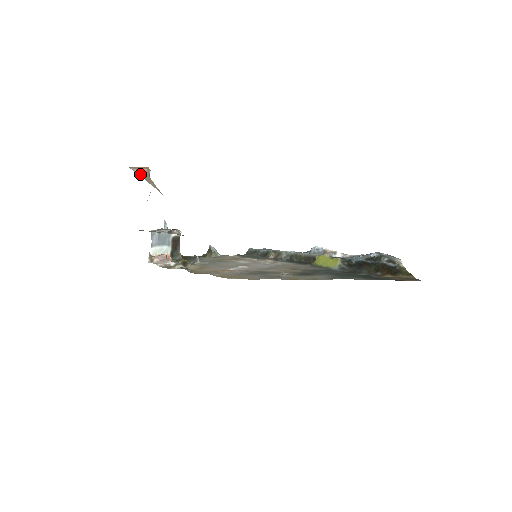
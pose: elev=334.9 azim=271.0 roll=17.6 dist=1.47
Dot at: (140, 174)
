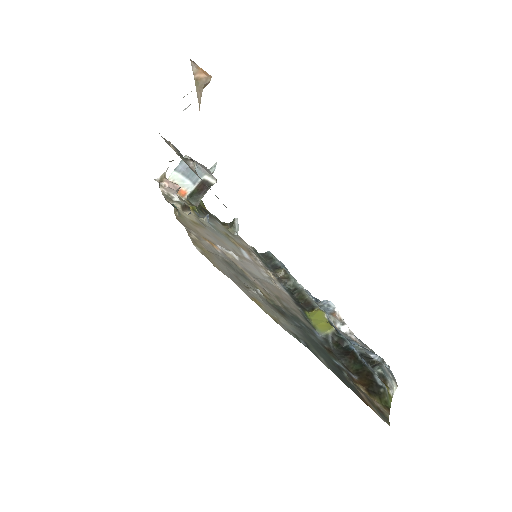
Dot at: (195, 75)
